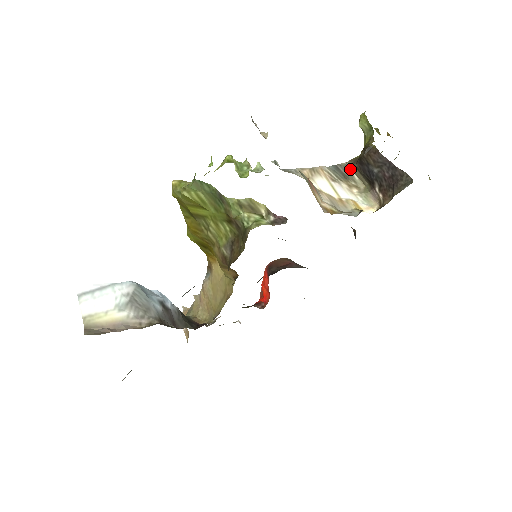
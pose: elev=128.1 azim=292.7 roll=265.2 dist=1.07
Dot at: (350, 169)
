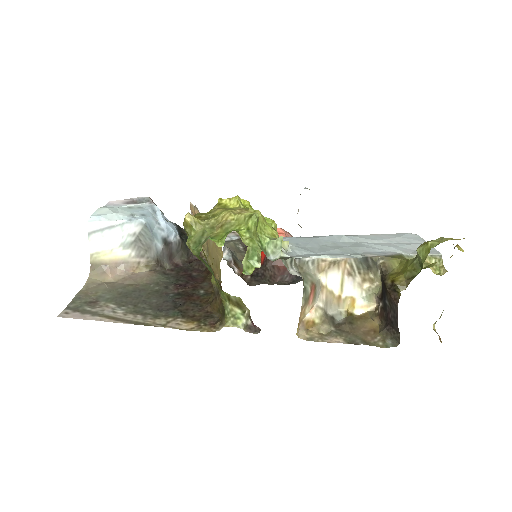
Dot at: (378, 266)
